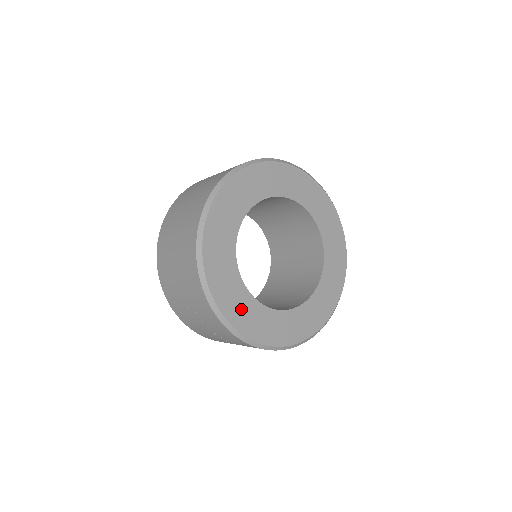
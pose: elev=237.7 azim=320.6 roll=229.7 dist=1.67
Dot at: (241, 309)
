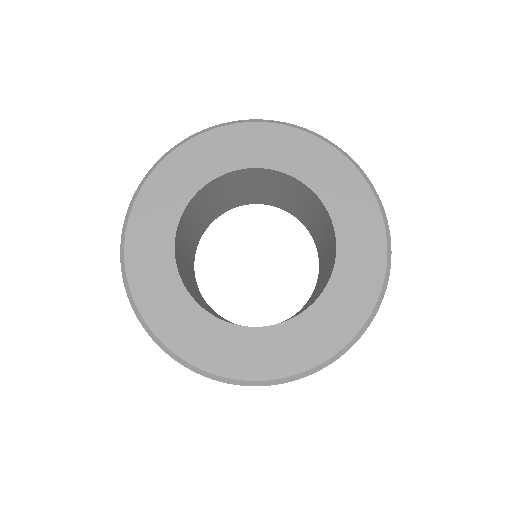
Dot at: (158, 291)
